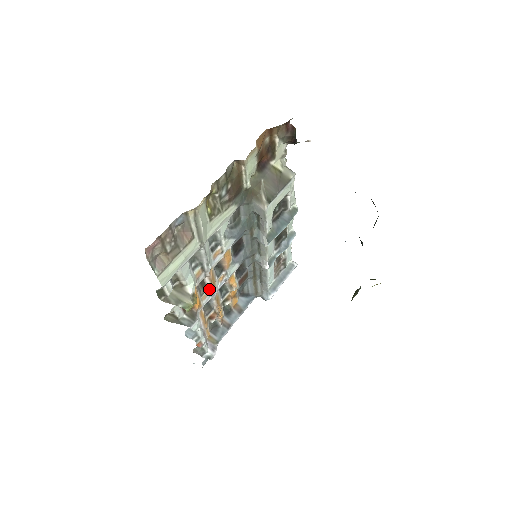
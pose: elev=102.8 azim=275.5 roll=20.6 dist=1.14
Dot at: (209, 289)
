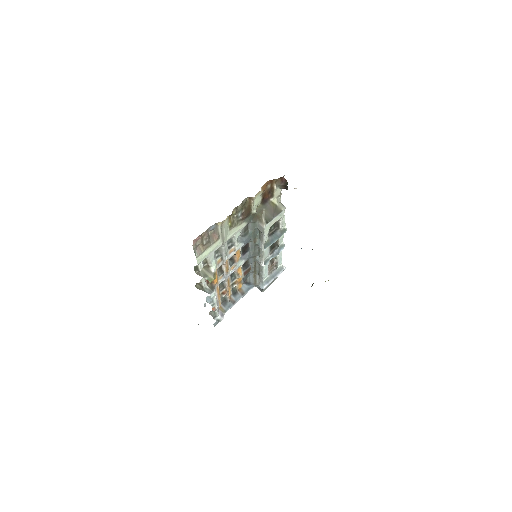
Dot at: (224, 273)
